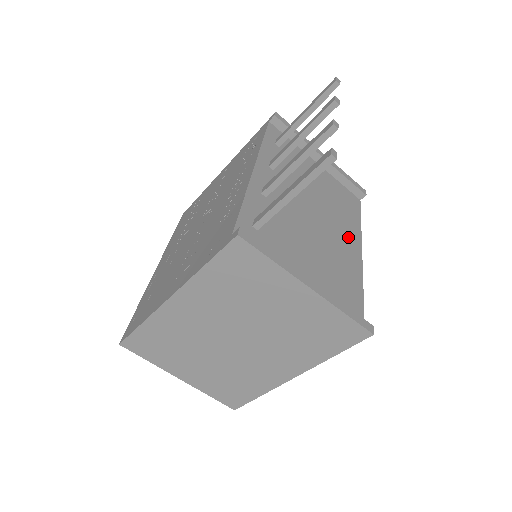
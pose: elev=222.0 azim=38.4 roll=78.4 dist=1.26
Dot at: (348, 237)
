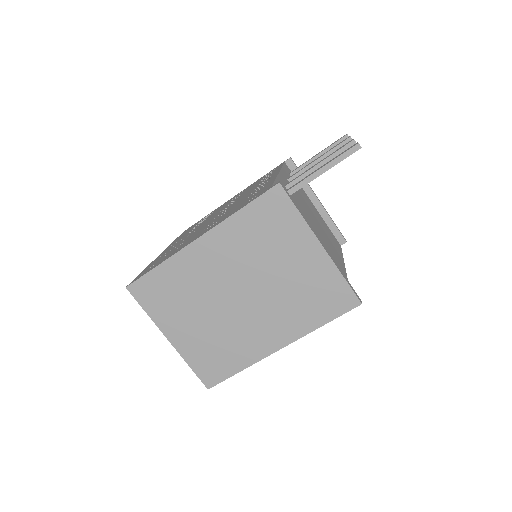
Dot at: (336, 254)
